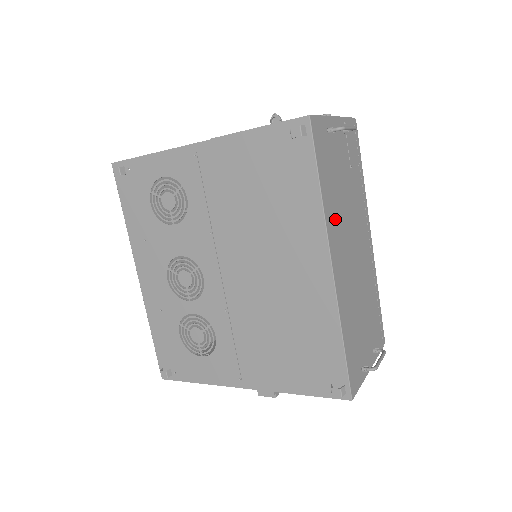
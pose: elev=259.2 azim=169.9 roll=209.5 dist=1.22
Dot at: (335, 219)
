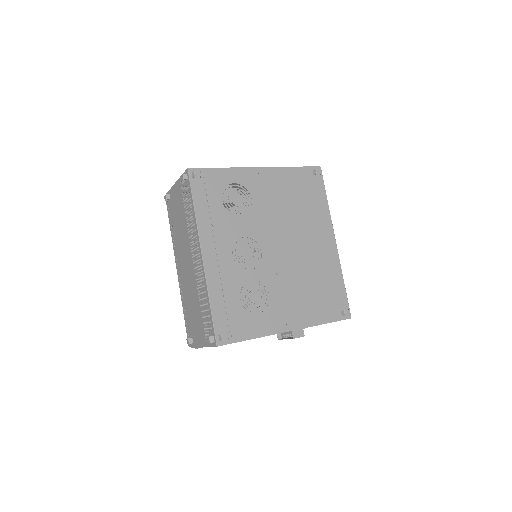
Dot at: occluded
